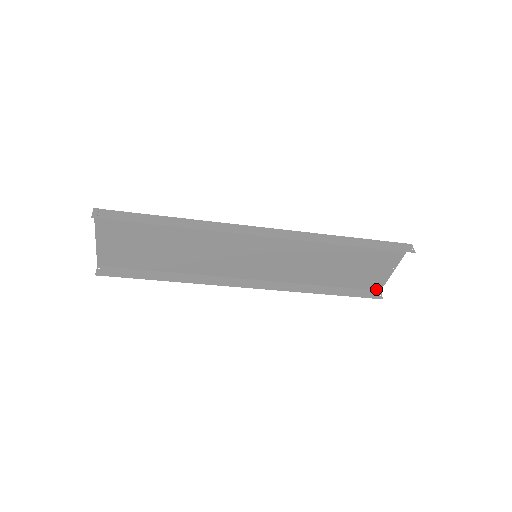
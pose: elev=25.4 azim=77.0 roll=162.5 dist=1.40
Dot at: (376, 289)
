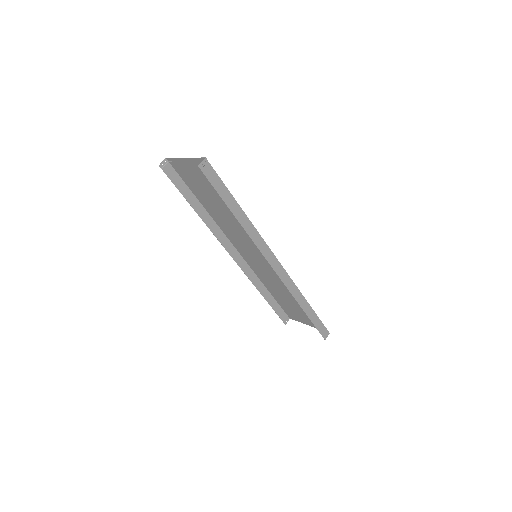
Dot at: (289, 316)
